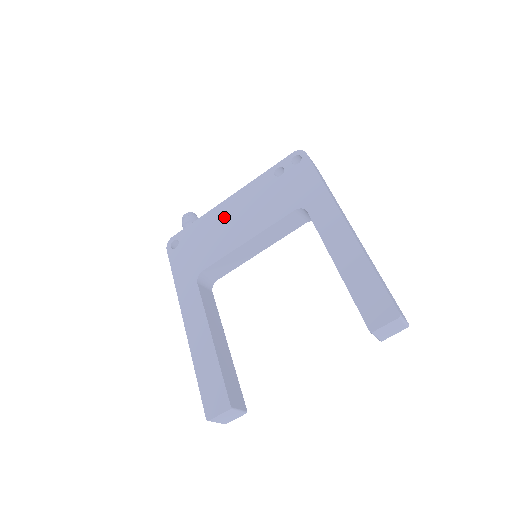
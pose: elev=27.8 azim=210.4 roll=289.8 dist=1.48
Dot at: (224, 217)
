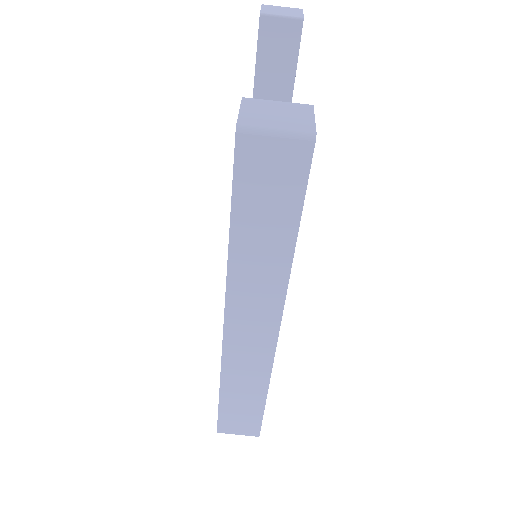
Dot at: occluded
